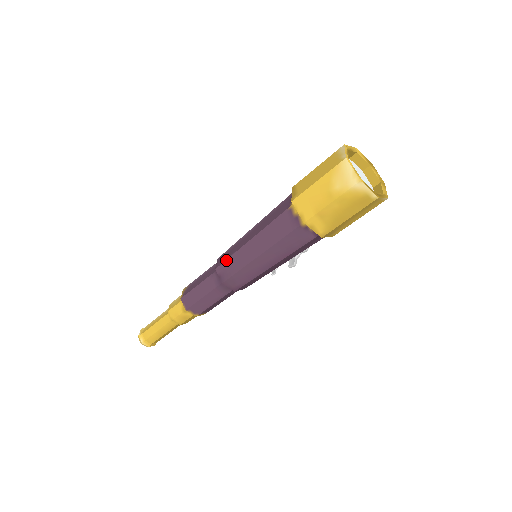
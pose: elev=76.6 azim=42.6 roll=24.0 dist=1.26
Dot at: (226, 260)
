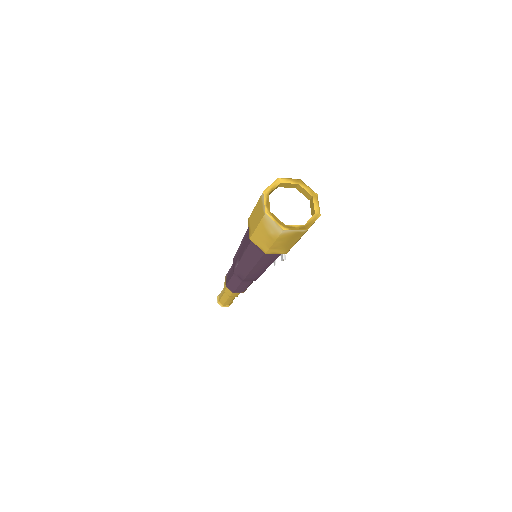
Dot at: (236, 268)
